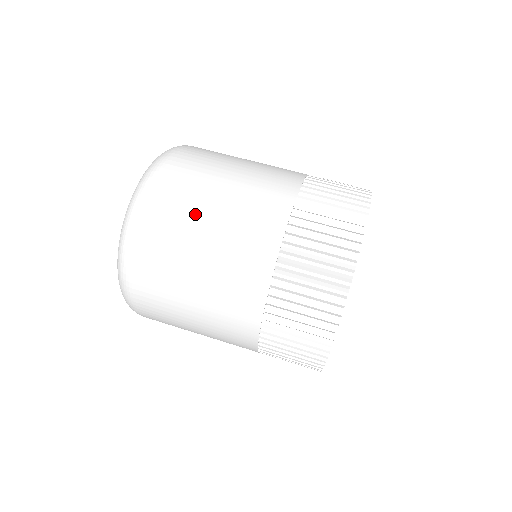
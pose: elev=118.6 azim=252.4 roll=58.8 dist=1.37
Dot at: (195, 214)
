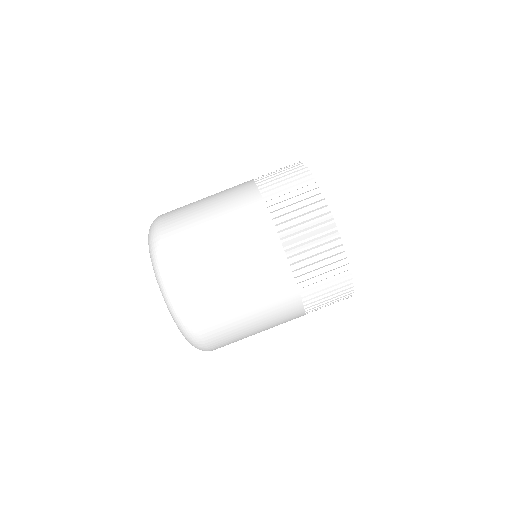
Dot at: (220, 284)
